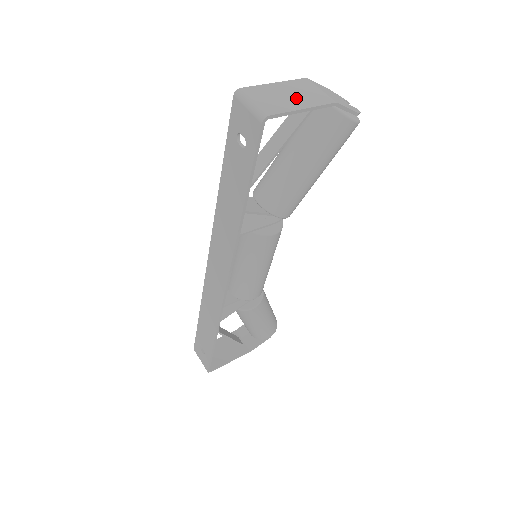
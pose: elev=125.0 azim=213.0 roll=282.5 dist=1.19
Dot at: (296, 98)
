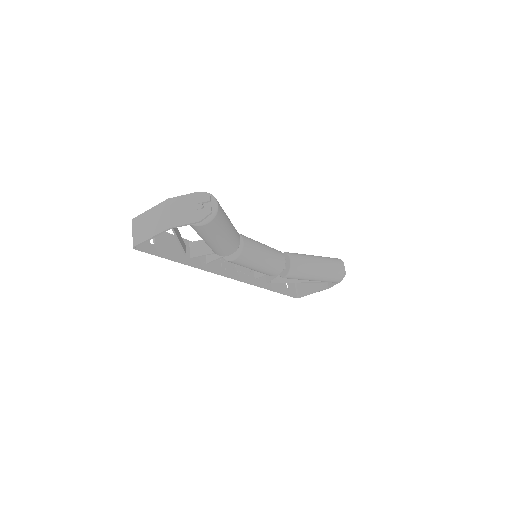
Dot at: (152, 226)
